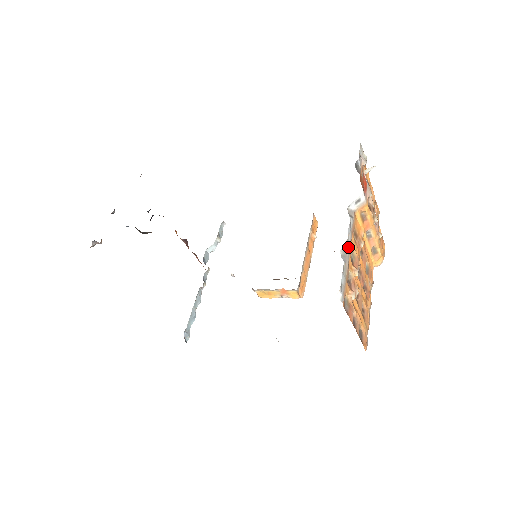
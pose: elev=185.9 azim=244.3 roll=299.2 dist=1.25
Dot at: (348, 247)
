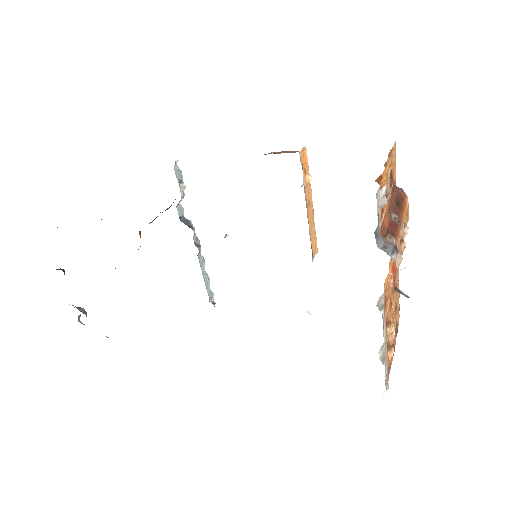
Dot at: (384, 341)
